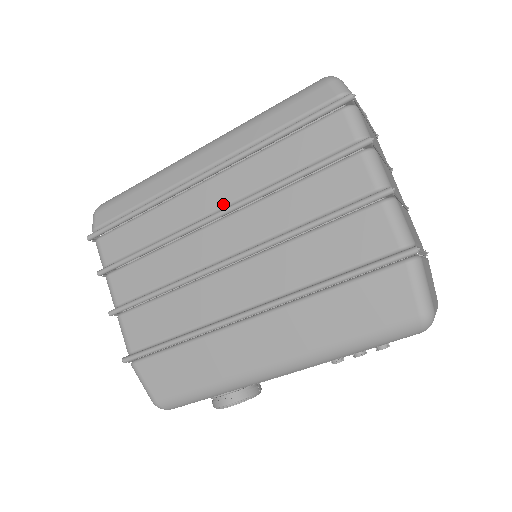
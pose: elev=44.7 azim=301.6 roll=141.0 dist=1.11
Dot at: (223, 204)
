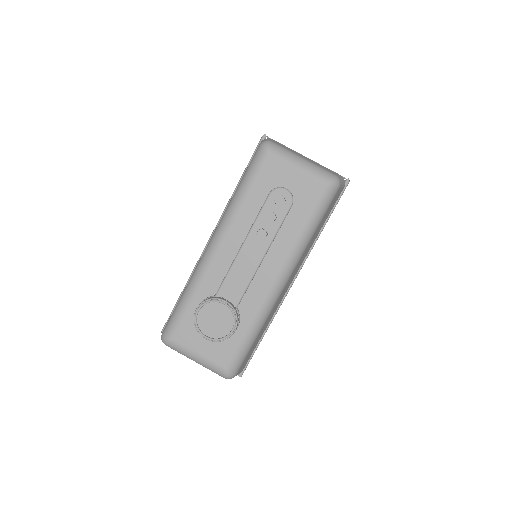
Dot at: occluded
